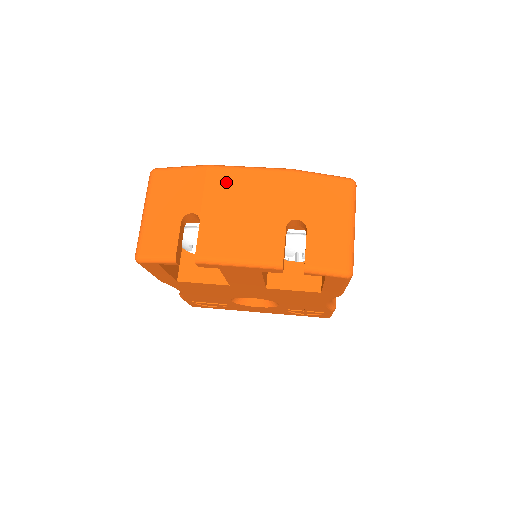
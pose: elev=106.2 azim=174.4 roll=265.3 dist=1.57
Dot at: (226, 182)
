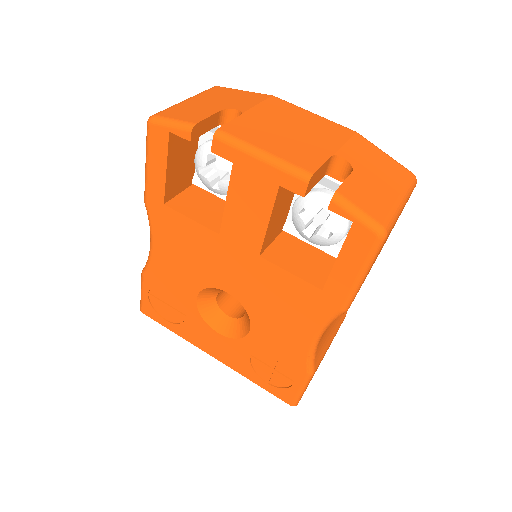
Dot at: (286, 109)
